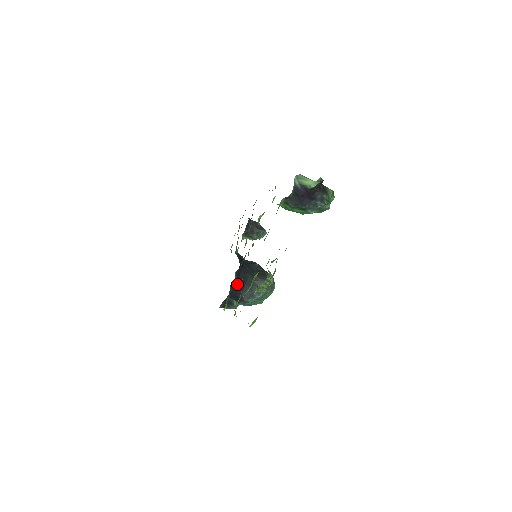
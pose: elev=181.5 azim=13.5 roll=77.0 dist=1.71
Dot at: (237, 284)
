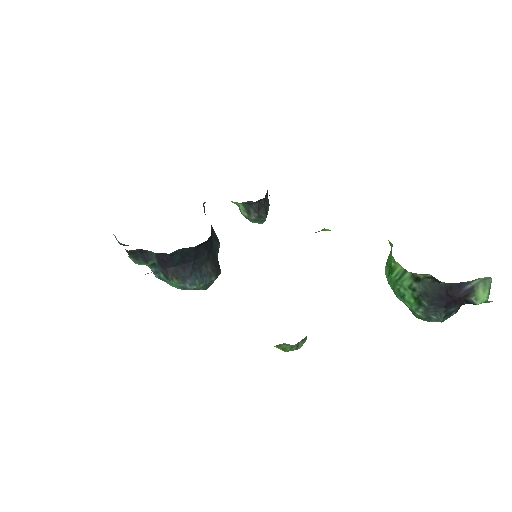
Dot at: (186, 253)
